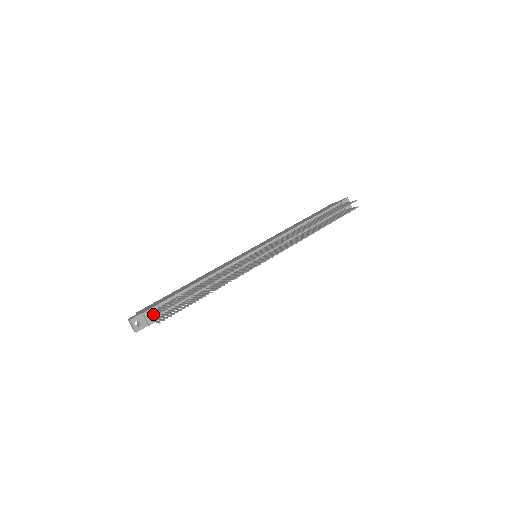
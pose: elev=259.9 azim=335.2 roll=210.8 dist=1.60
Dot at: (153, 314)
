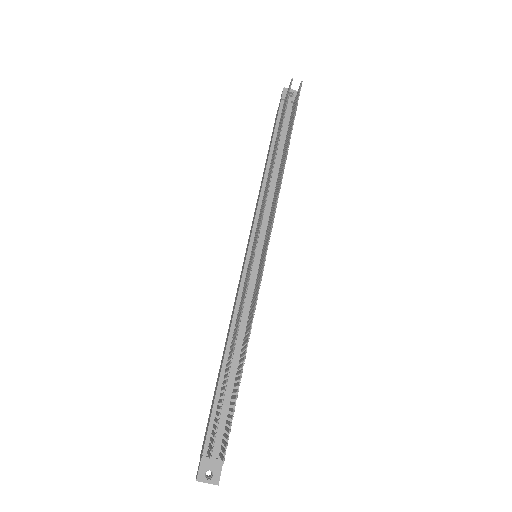
Dot at: (208, 456)
